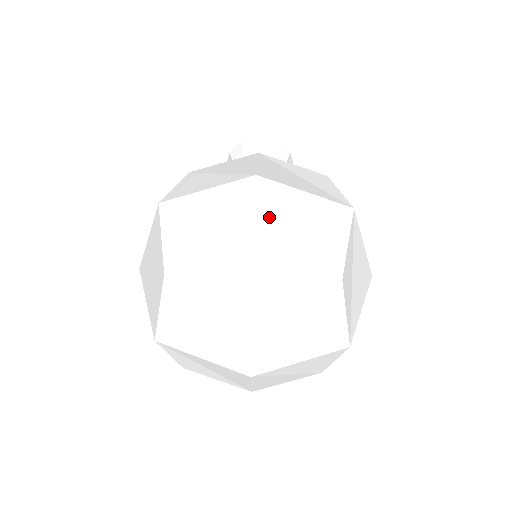
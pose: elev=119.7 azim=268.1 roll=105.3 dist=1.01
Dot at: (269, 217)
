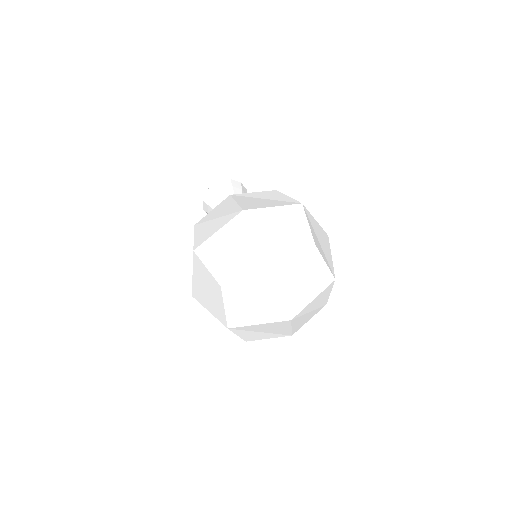
Dot at: (262, 230)
